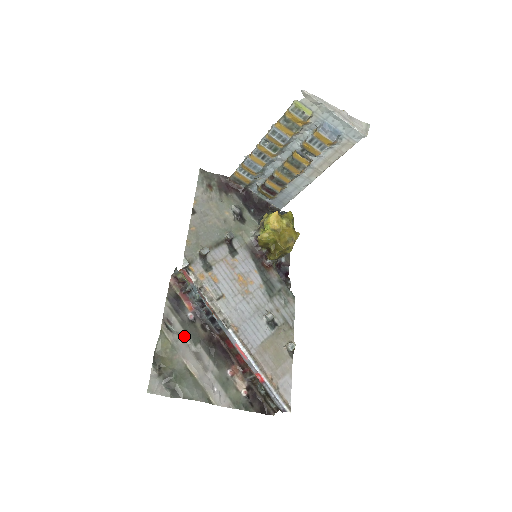
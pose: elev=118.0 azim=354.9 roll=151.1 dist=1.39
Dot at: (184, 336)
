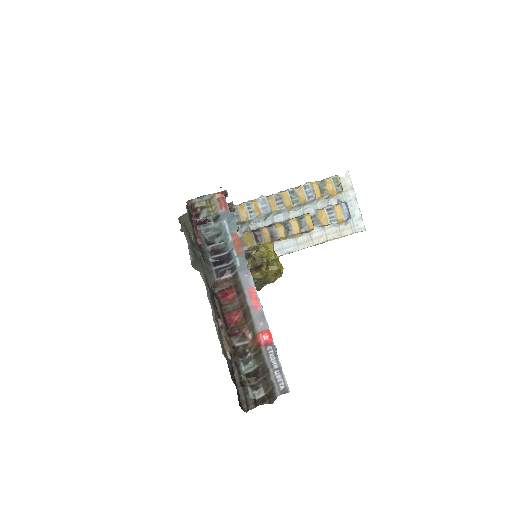
Dot at: occluded
